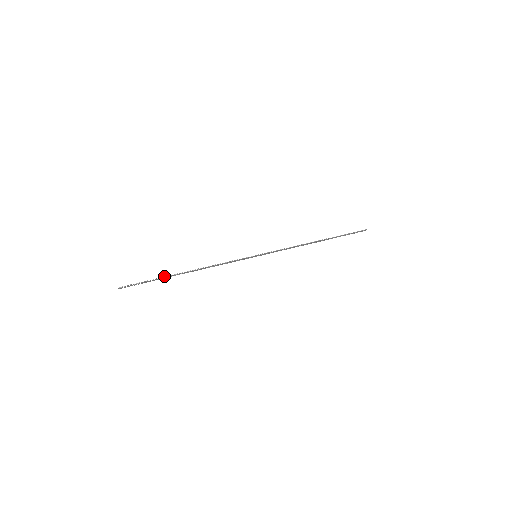
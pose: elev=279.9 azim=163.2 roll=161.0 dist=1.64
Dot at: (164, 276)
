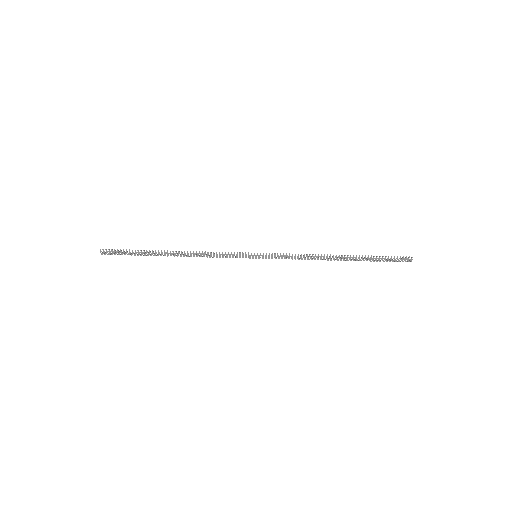
Dot at: occluded
